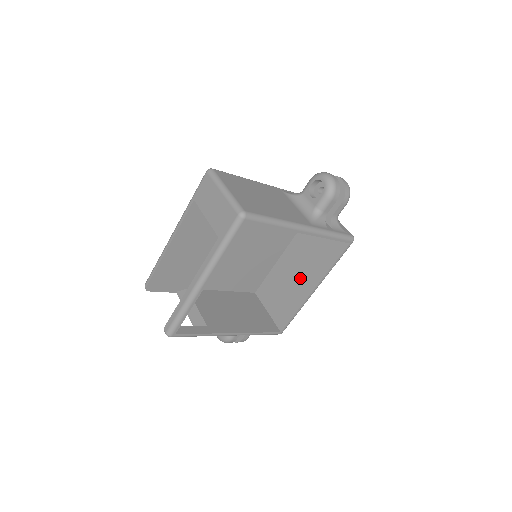
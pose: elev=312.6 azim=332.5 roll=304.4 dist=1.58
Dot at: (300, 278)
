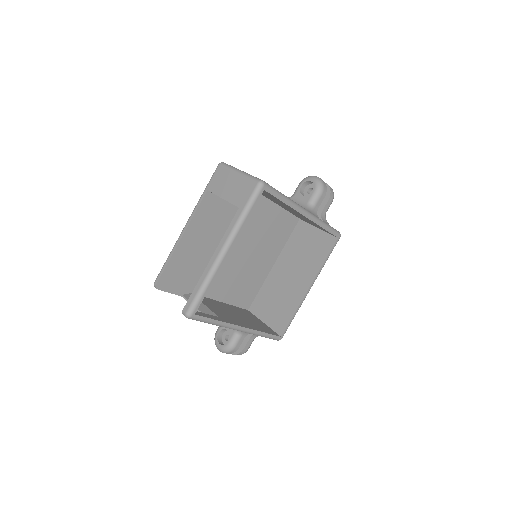
Dot at: (294, 281)
